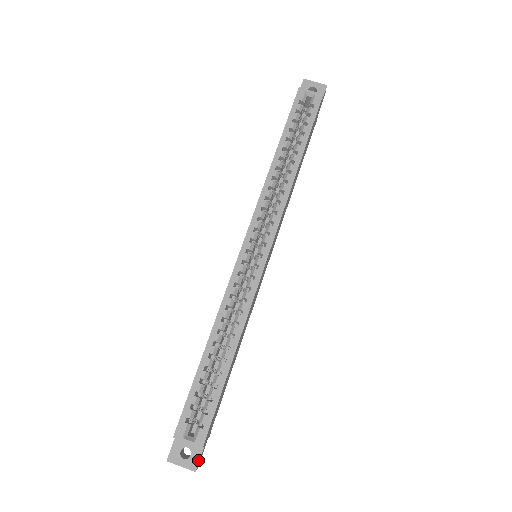
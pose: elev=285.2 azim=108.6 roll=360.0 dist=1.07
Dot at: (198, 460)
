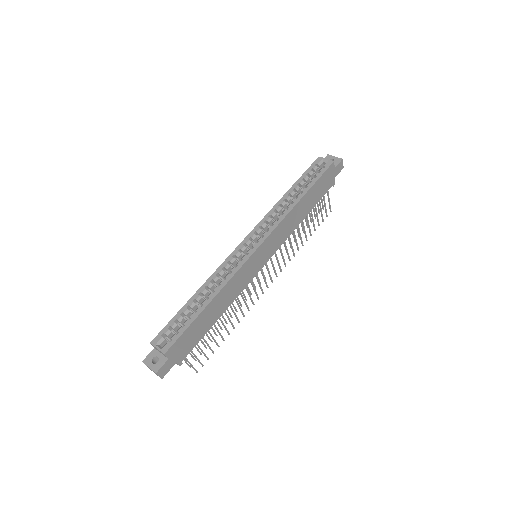
Dot at: (161, 366)
